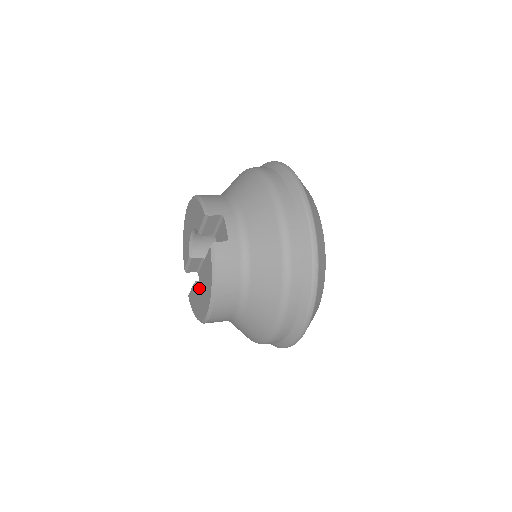
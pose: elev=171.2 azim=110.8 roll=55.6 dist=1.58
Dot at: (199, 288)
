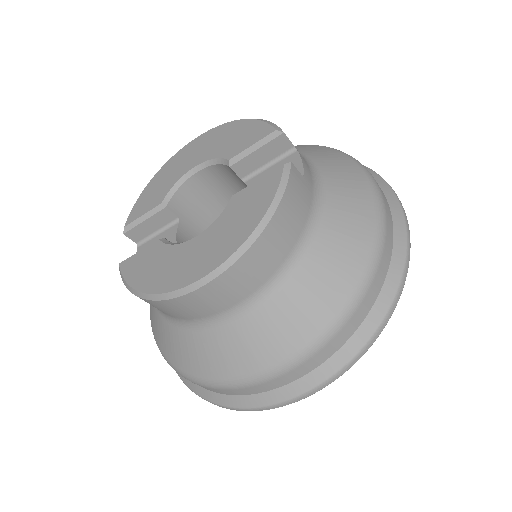
Dot at: occluded
